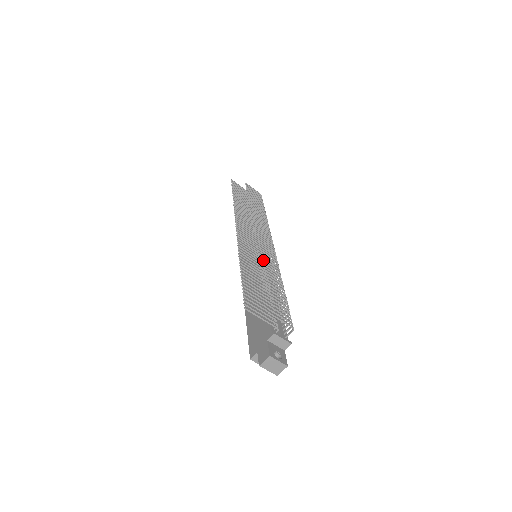
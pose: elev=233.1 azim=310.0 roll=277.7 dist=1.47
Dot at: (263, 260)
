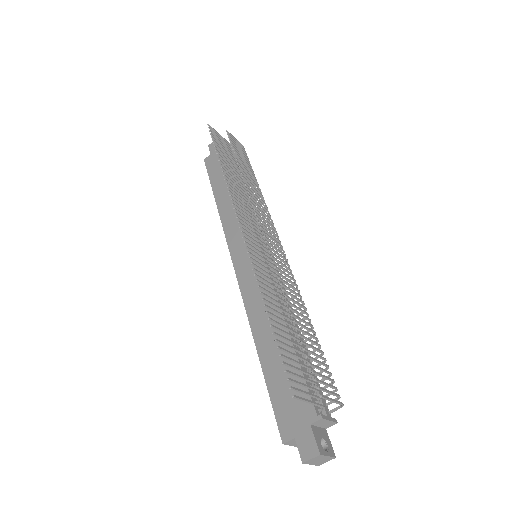
Dot at: (285, 286)
